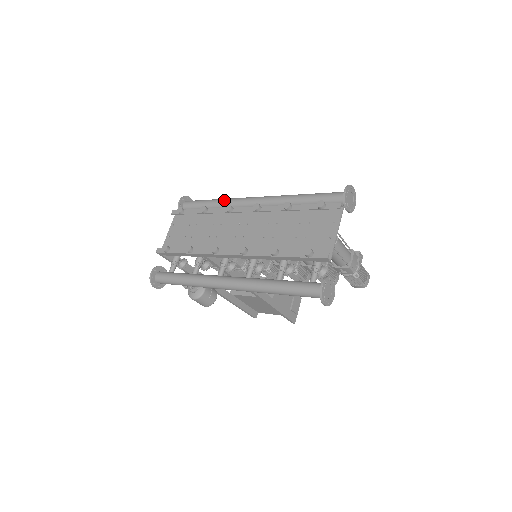
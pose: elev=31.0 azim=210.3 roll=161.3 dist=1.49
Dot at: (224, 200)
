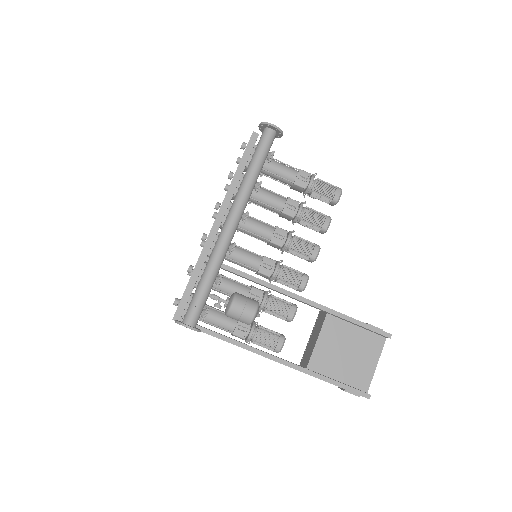
Dot at: occluded
